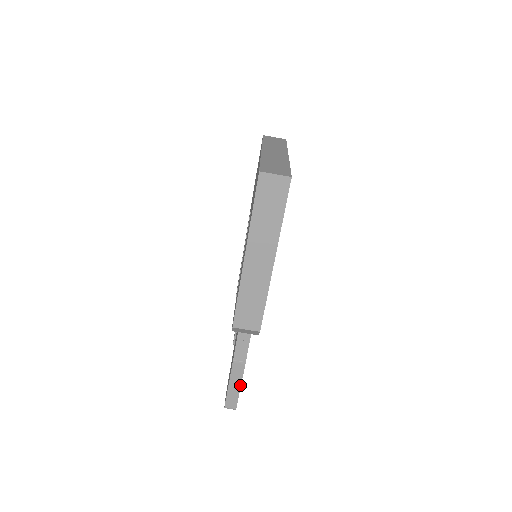
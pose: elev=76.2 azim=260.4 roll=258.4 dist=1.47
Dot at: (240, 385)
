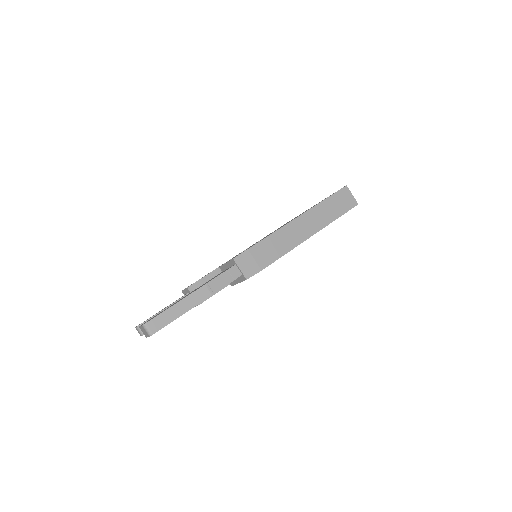
Dot at: (186, 311)
